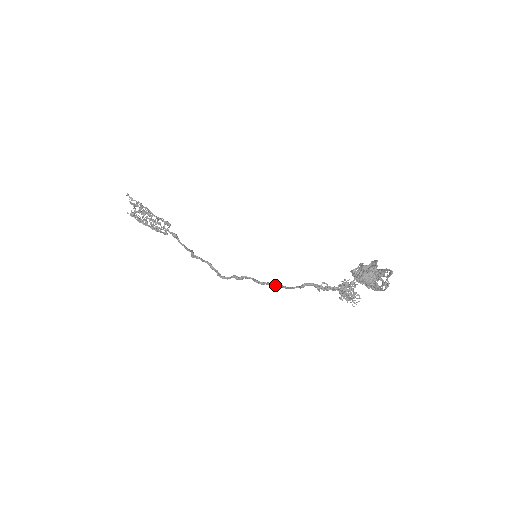
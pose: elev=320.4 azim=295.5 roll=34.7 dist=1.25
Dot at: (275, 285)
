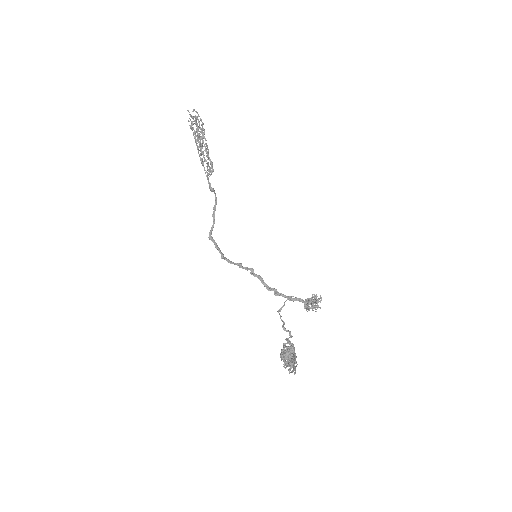
Dot at: (261, 280)
